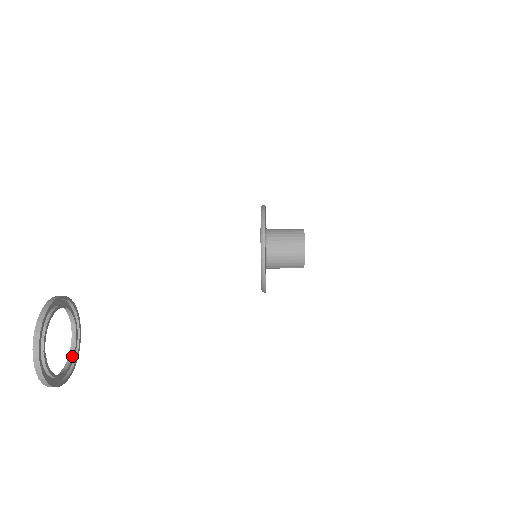
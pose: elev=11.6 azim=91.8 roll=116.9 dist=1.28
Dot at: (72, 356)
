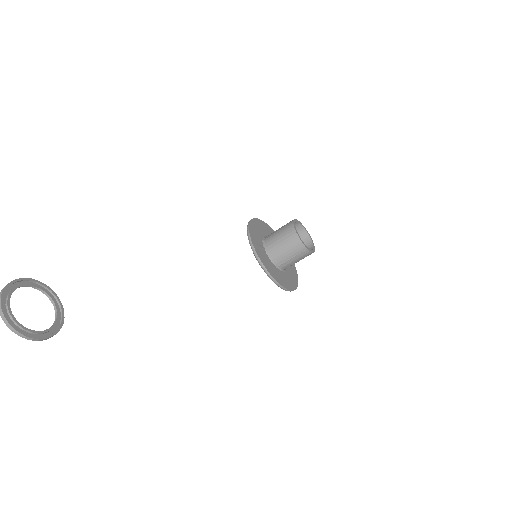
Dot at: (52, 326)
